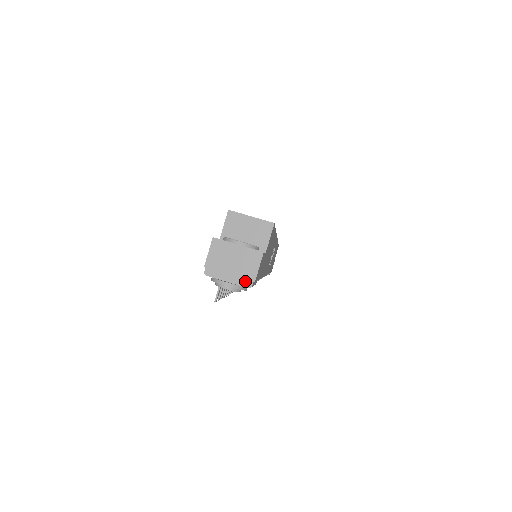
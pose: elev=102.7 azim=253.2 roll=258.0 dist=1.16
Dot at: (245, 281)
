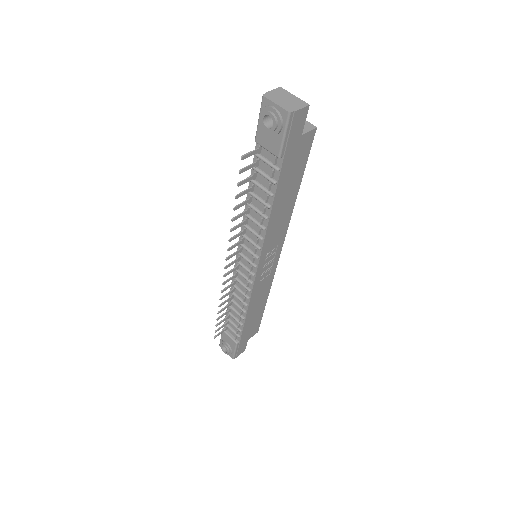
Dot at: (288, 108)
